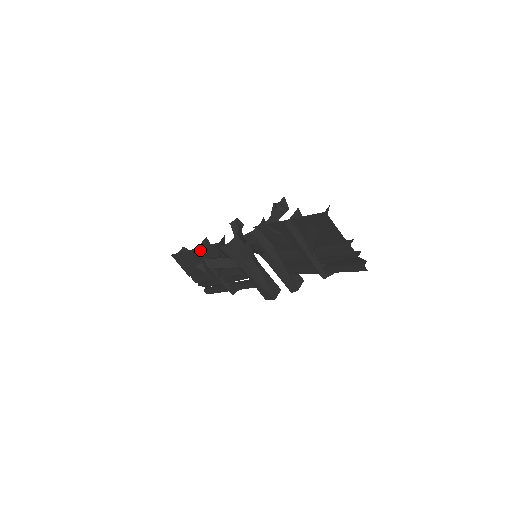
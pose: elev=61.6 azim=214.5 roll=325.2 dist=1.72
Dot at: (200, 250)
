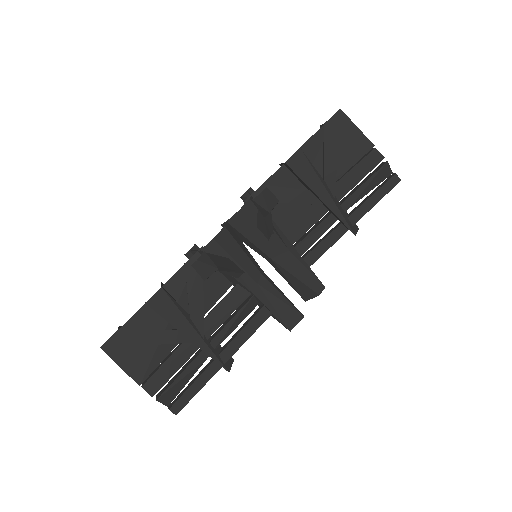
Dot at: (165, 290)
